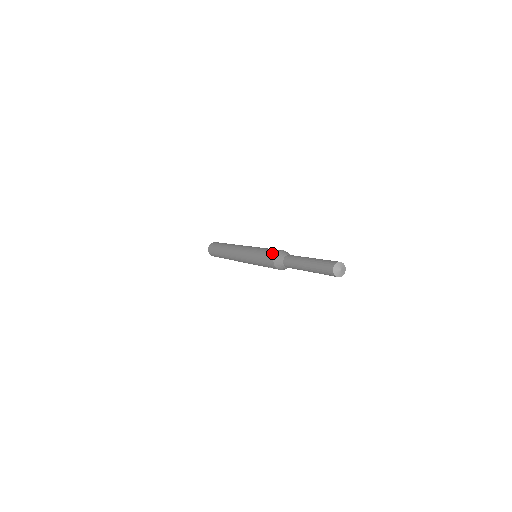
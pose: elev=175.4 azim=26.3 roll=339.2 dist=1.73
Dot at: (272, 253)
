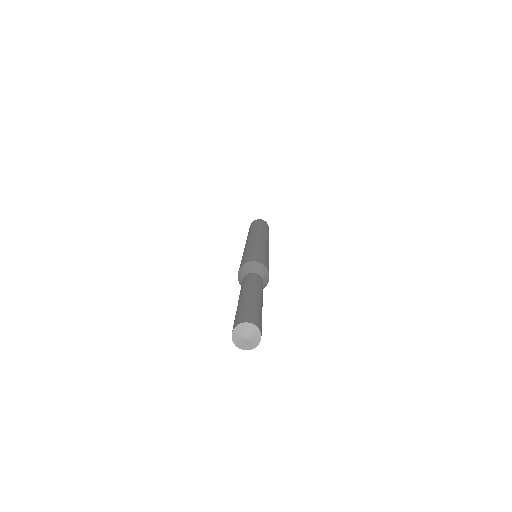
Dot at: (238, 271)
